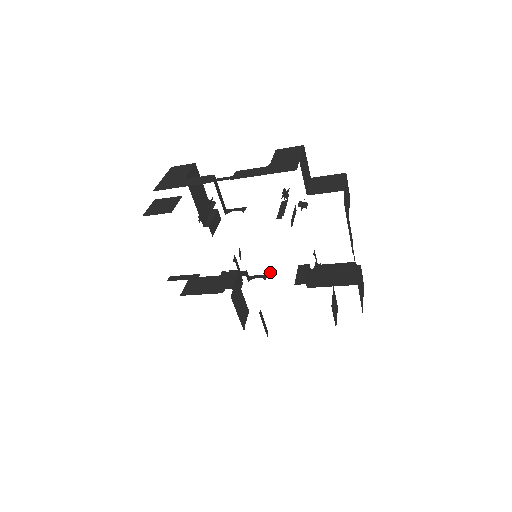
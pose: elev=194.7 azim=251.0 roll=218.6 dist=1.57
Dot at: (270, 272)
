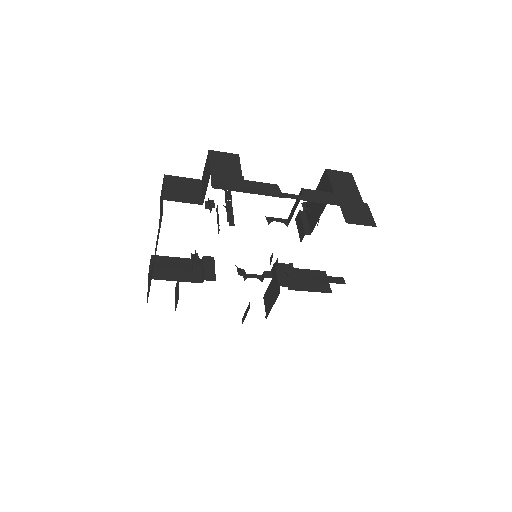
Dot at: (271, 259)
